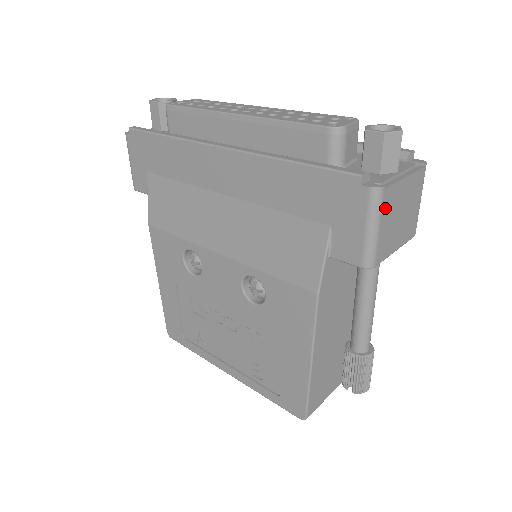
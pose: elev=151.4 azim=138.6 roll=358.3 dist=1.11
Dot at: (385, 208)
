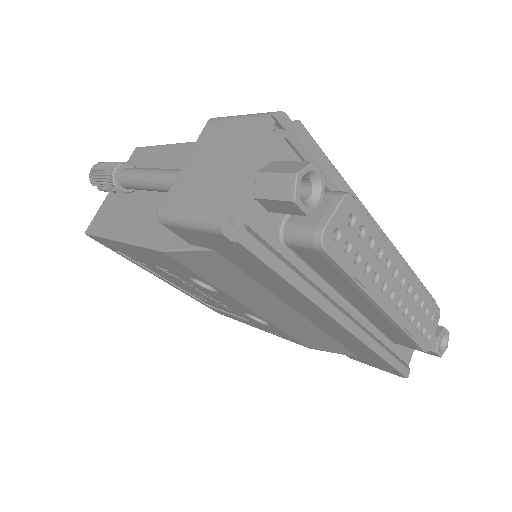
Dot at: occluded
